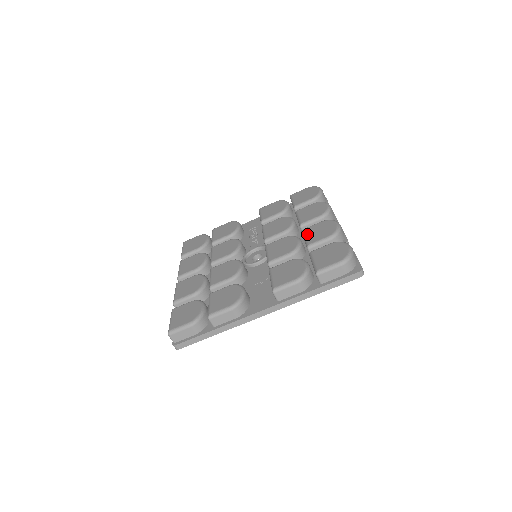
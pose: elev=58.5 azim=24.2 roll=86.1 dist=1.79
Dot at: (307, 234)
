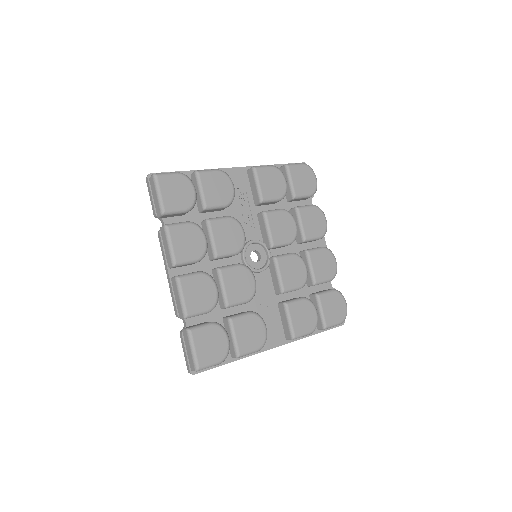
Dot at: (314, 264)
